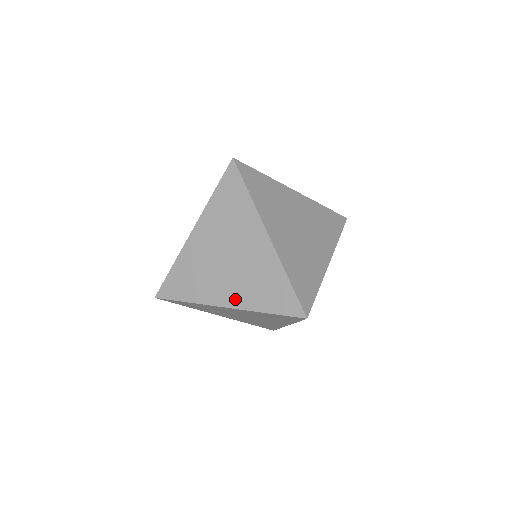
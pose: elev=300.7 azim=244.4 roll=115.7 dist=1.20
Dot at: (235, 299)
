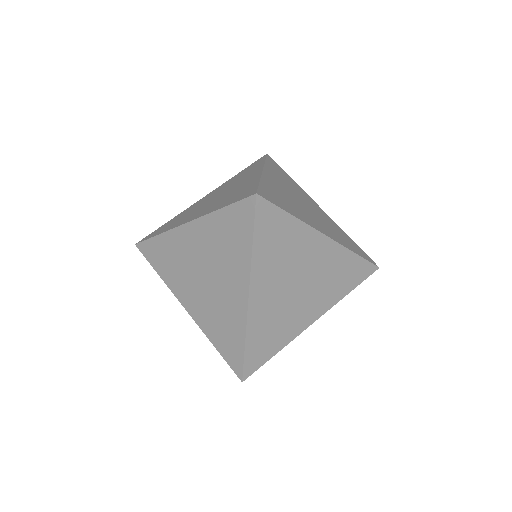
Dot at: (196, 312)
